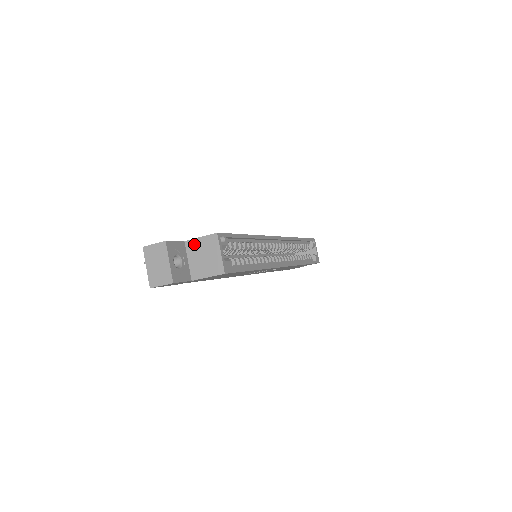
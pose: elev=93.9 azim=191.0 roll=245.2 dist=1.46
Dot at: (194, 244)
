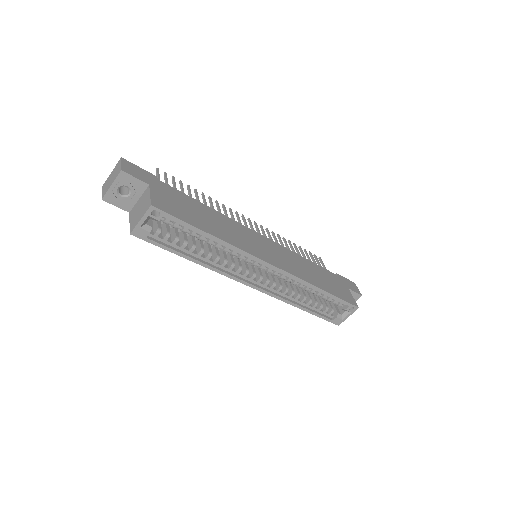
Dot at: (147, 194)
